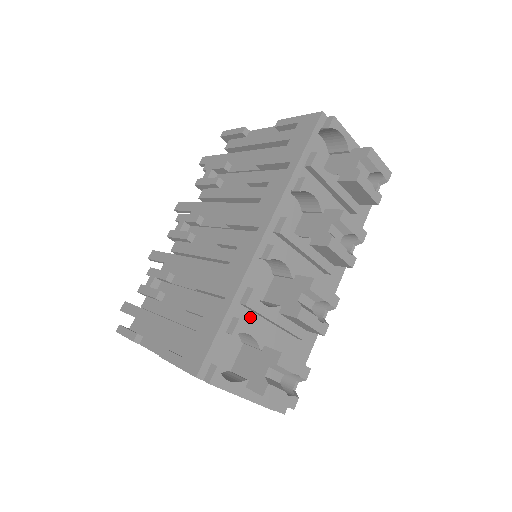
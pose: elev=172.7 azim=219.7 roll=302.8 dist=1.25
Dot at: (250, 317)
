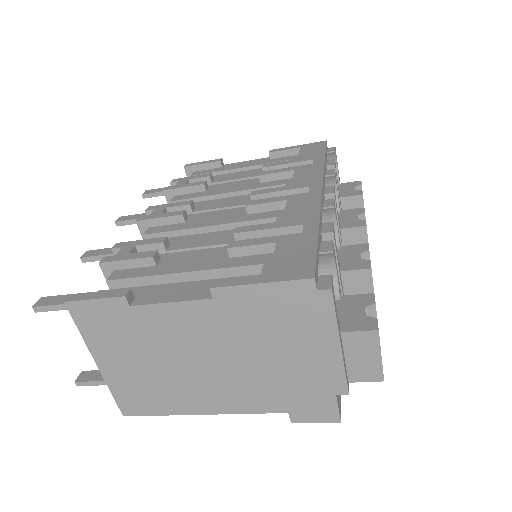
Dot at: occluded
